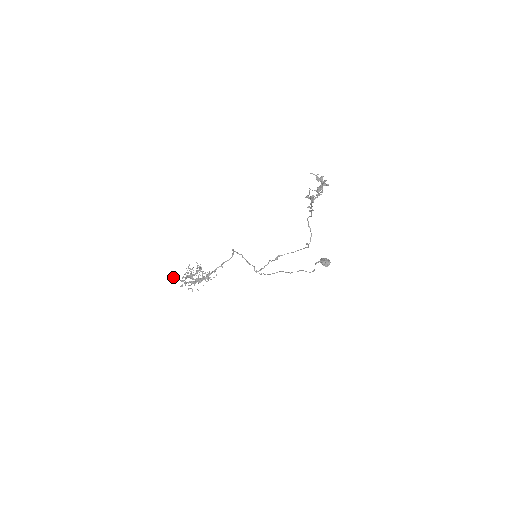
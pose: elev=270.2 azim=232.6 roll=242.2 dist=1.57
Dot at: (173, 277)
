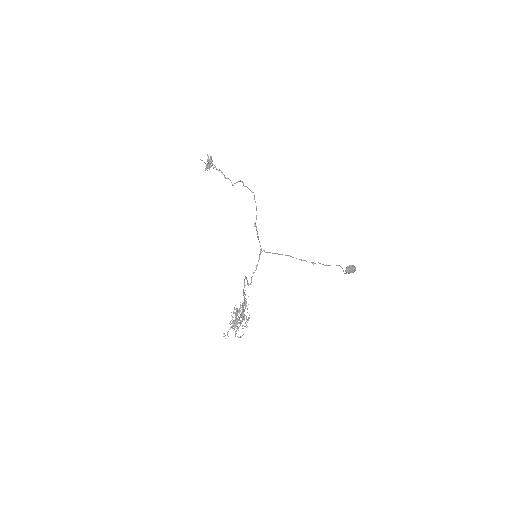
Dot at: (224, 336)
